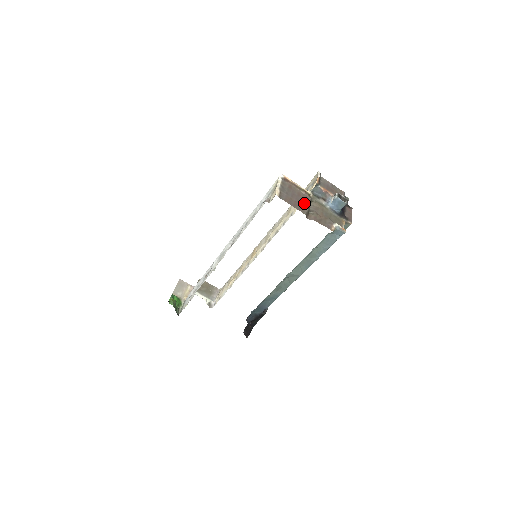
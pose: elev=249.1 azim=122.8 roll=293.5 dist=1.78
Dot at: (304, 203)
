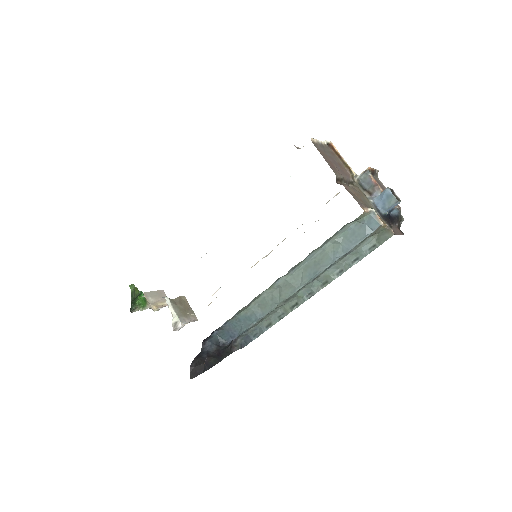
Dot at: (341, 172)
